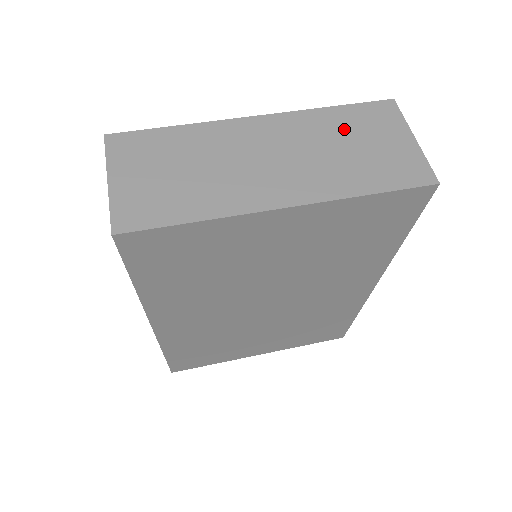
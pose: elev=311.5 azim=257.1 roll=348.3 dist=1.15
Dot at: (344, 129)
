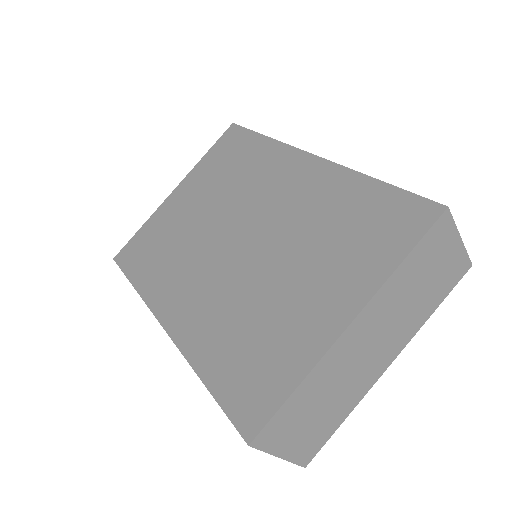
Dot at: (415, 275)
